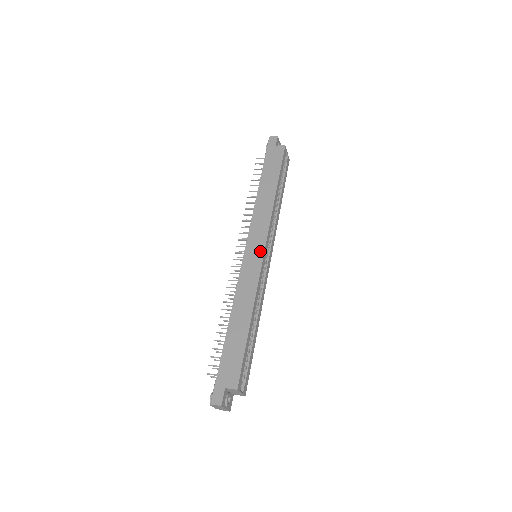
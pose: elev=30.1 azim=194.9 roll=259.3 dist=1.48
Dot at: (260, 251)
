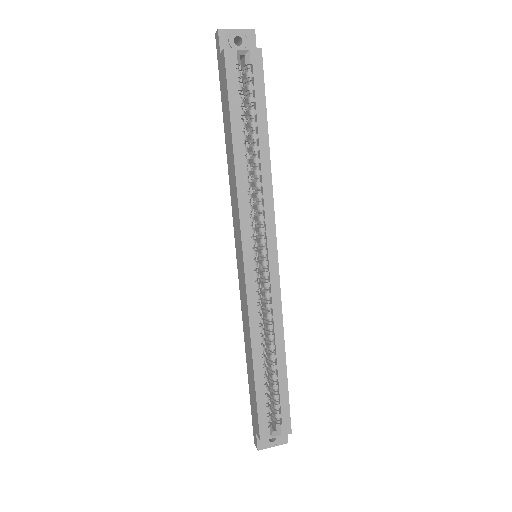
Dot at: (241, 262)
